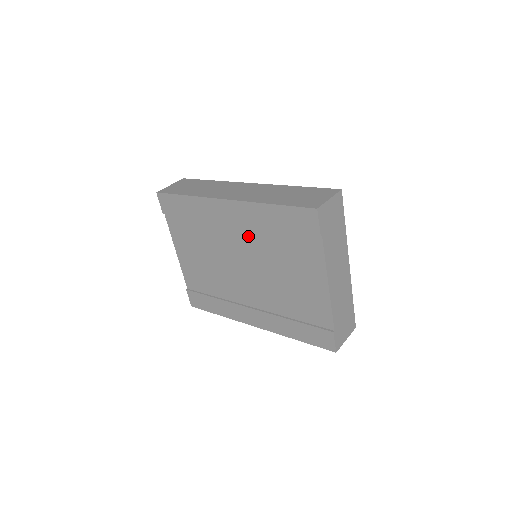
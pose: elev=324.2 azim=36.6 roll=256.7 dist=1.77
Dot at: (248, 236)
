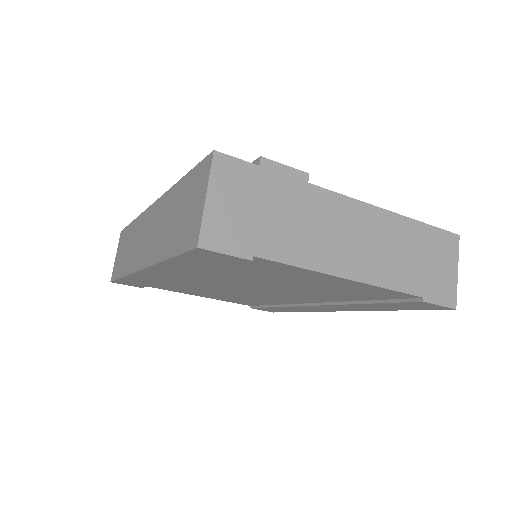
Dot at: (208, 277)
